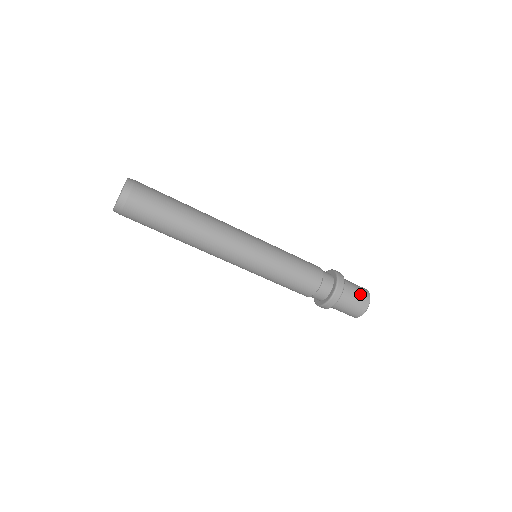
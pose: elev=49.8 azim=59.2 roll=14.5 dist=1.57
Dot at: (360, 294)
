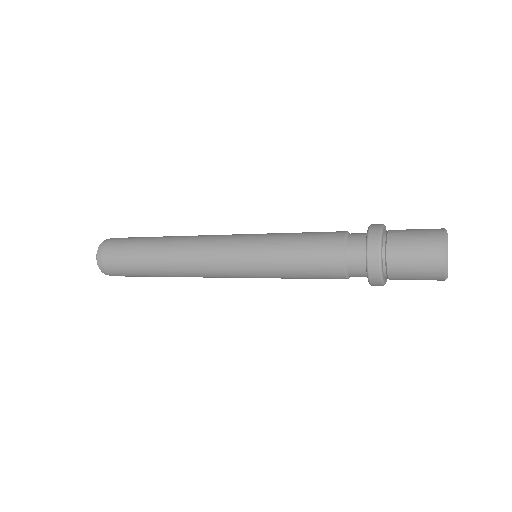
Dot at: (421, 271)
